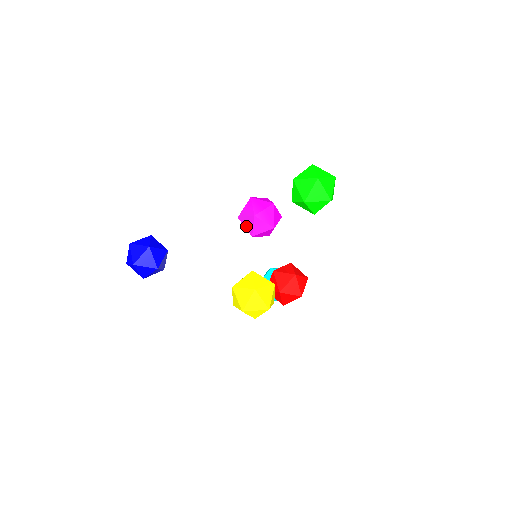
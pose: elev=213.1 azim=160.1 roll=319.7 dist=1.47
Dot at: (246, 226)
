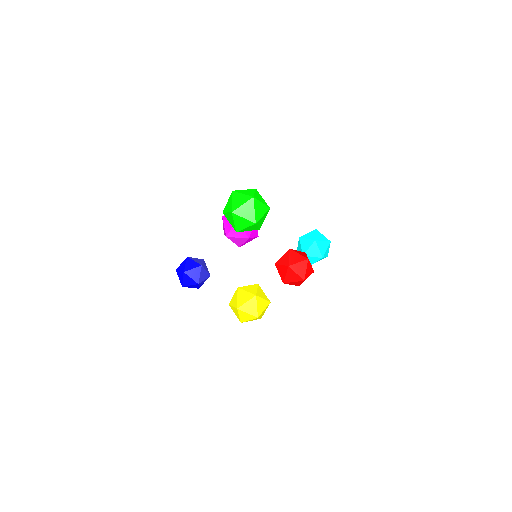
Dot at: occluded
